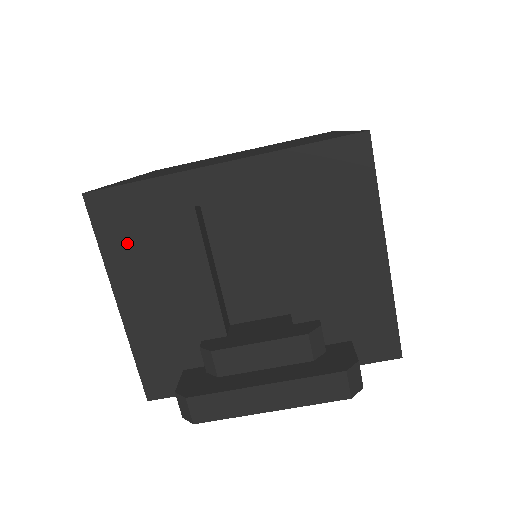
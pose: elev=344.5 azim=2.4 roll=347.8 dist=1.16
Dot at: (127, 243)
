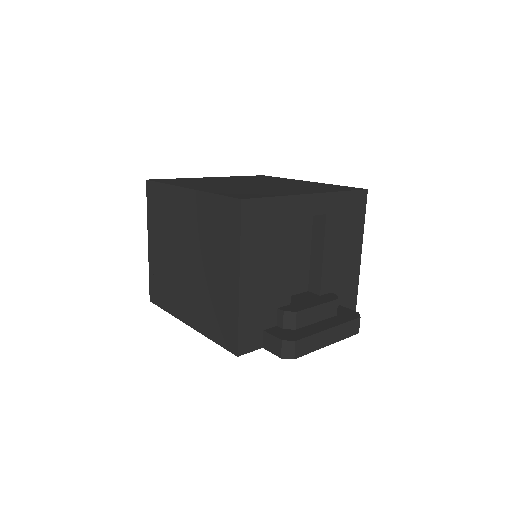
Dot at: (257, 238)
